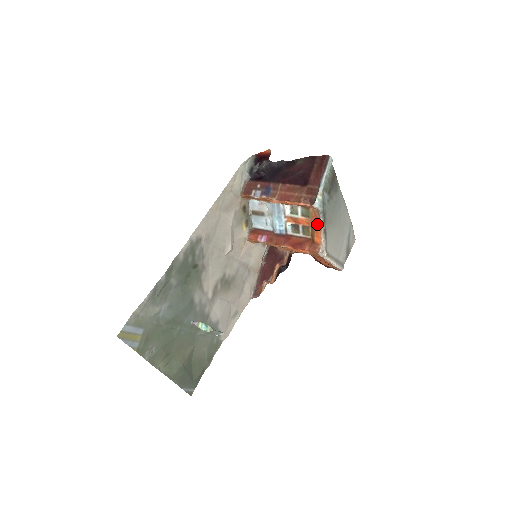
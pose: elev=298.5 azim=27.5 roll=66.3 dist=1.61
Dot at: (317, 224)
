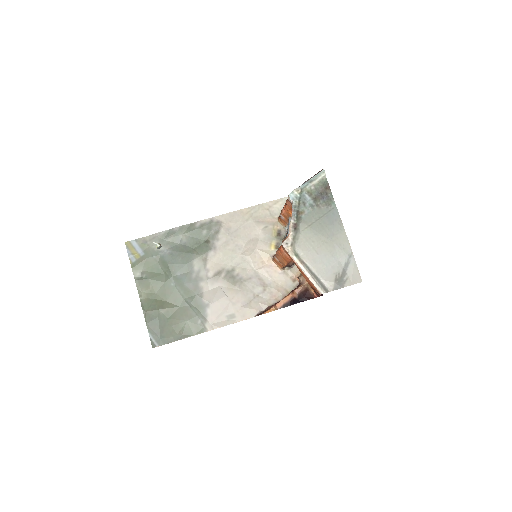
Dot at: (291, 219)
